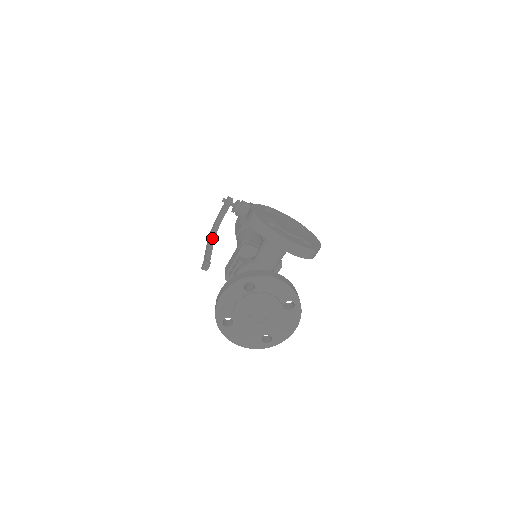
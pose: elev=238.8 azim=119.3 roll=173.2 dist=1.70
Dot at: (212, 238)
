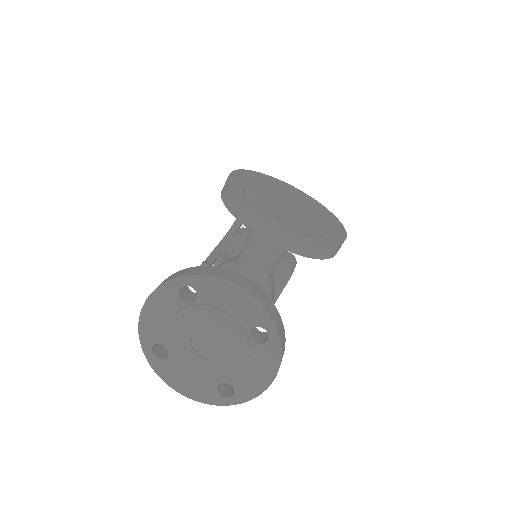
Dot at: (229, 235)
